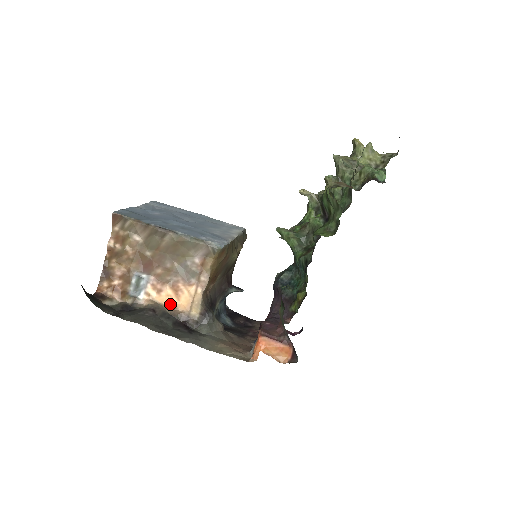
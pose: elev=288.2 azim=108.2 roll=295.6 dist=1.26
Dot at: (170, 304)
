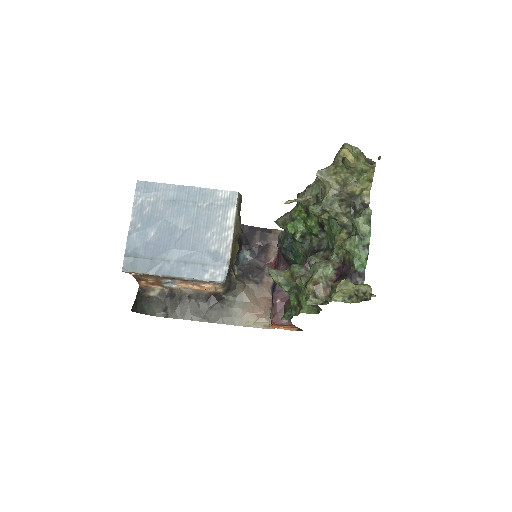
Dot at: occluded
